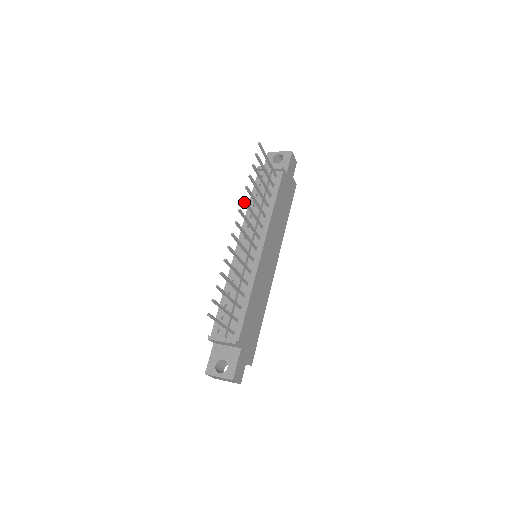
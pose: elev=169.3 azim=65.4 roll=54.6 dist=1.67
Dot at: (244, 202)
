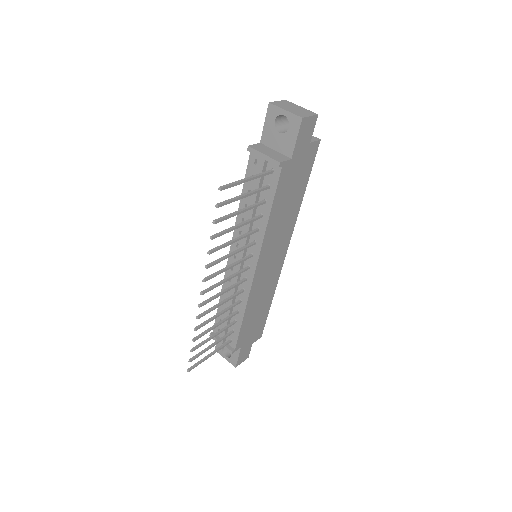
Dot at: (211, 265)
